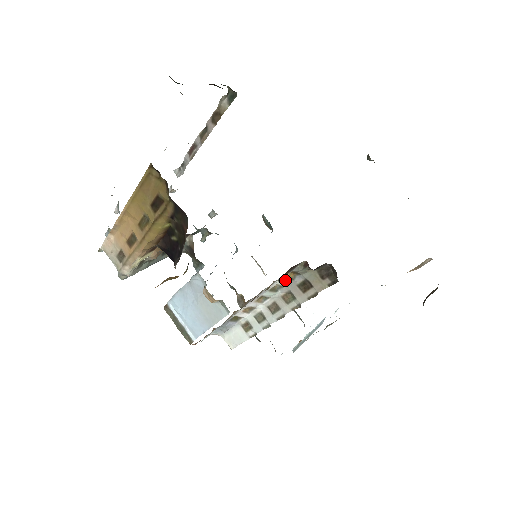
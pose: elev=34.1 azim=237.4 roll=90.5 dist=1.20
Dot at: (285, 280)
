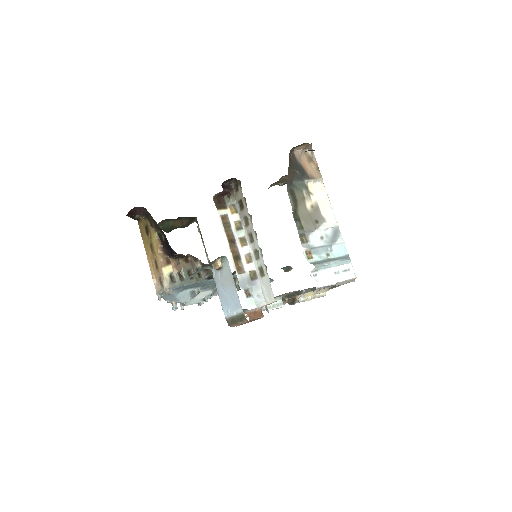
Dot at: (233, 215)
